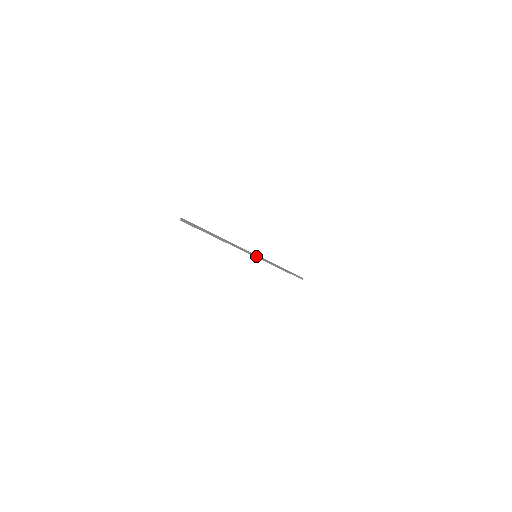
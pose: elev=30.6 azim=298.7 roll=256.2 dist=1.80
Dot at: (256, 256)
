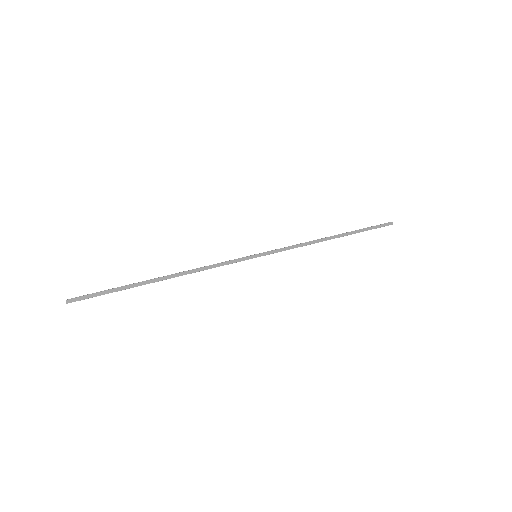
Dot at: (256, 256)
